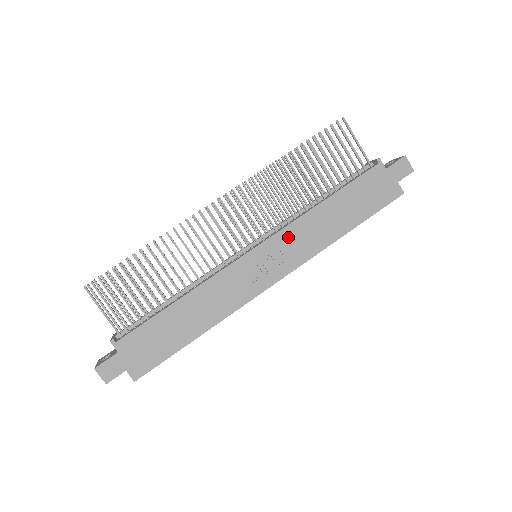
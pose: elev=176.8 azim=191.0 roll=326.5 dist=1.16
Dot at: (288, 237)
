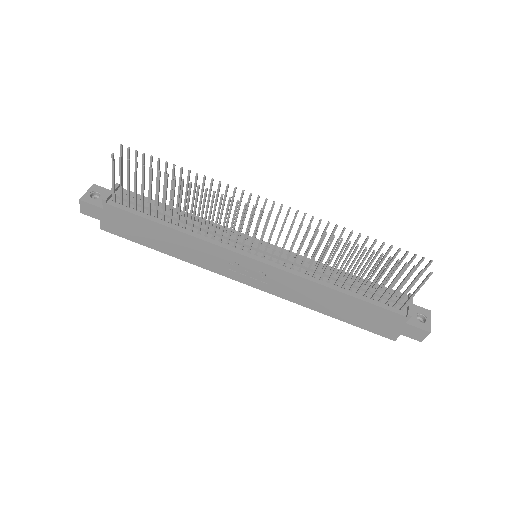
Dot at: (285, 278)
